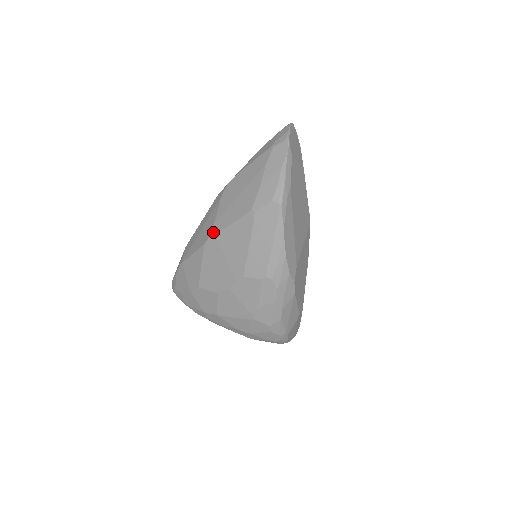
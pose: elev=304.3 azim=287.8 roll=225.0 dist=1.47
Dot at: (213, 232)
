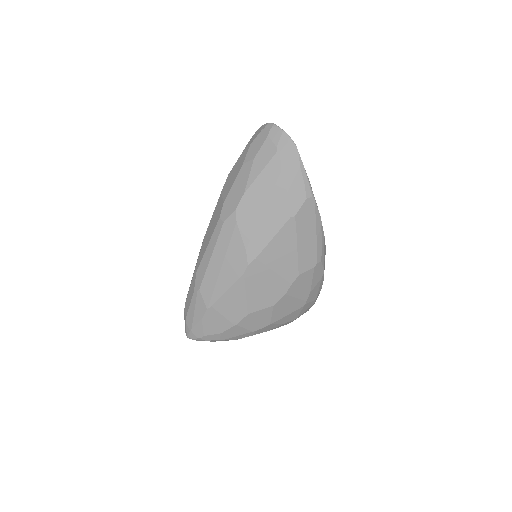
Dot at: (251, 258)
